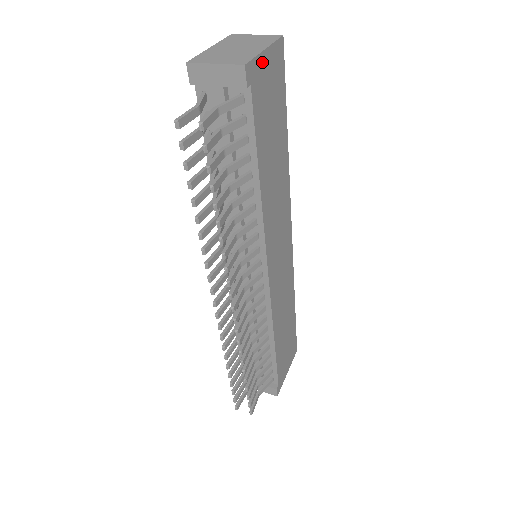
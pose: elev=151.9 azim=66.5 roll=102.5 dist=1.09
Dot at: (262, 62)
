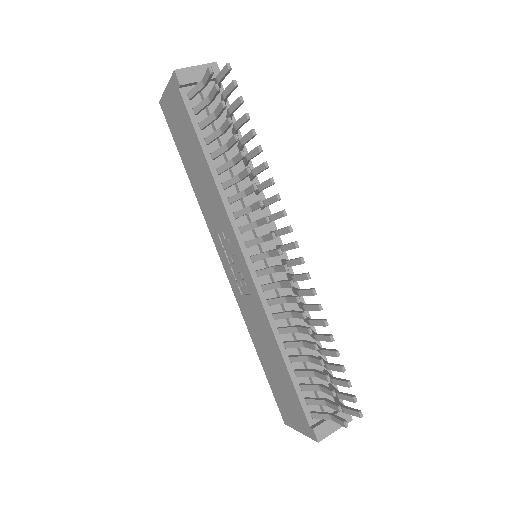
Dot at: occluded
